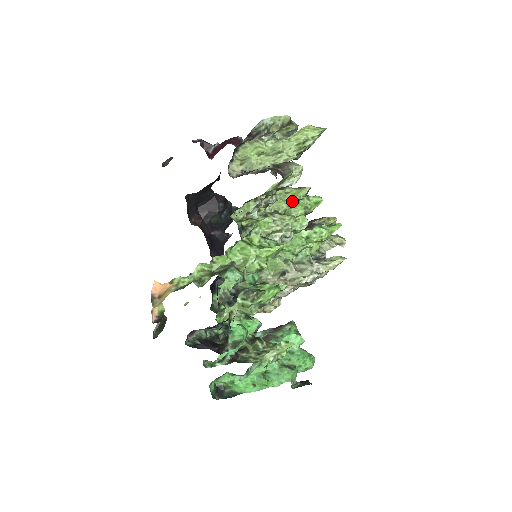
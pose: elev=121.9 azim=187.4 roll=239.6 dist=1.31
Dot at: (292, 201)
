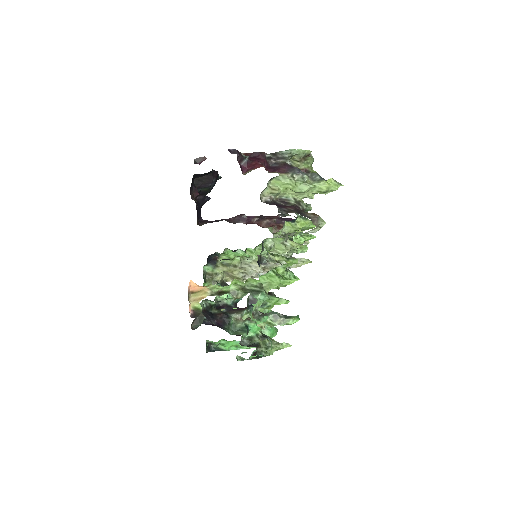
Dot at: occluded
